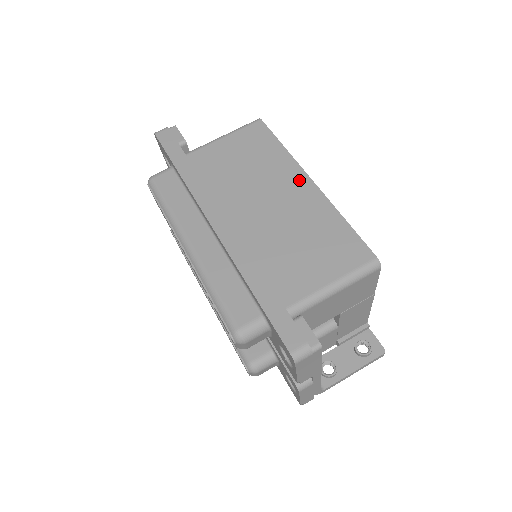
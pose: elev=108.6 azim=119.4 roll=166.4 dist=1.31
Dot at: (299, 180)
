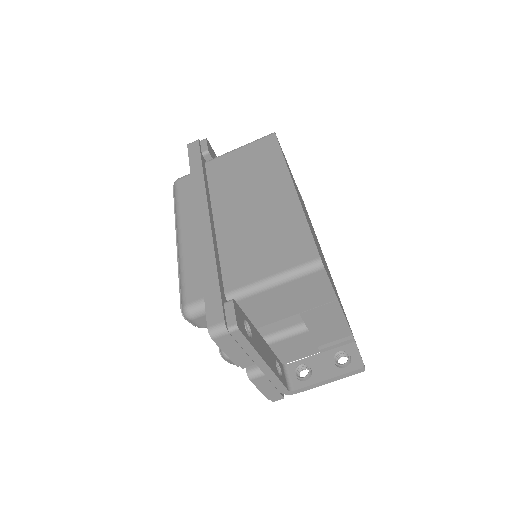
Dot at: (283, 185)
